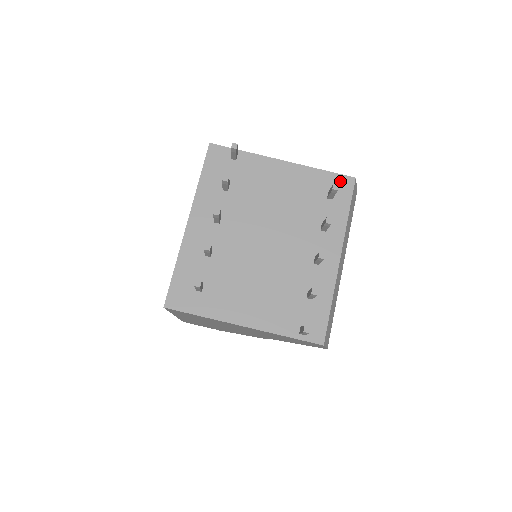
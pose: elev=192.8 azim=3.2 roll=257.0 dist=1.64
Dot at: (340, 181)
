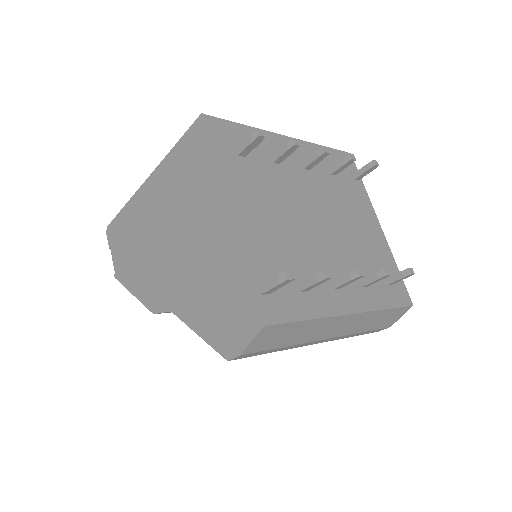
Dot at: (402, 289)
